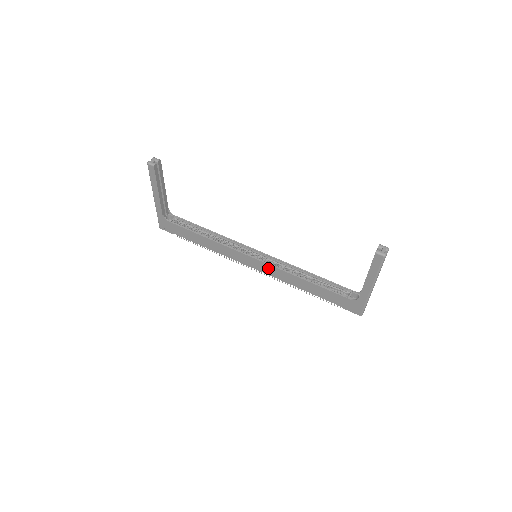
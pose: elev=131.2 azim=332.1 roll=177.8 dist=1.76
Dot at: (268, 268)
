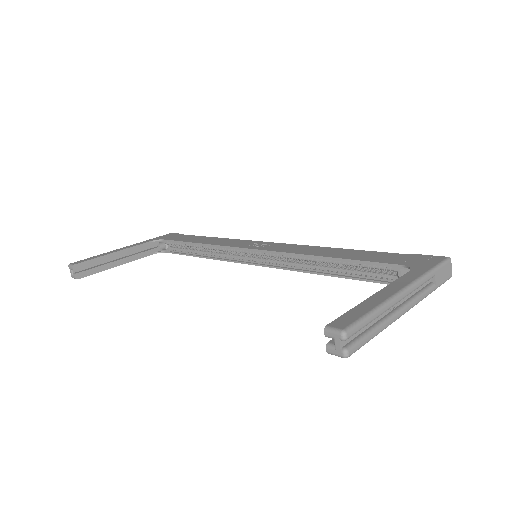
Dot at: occluded
